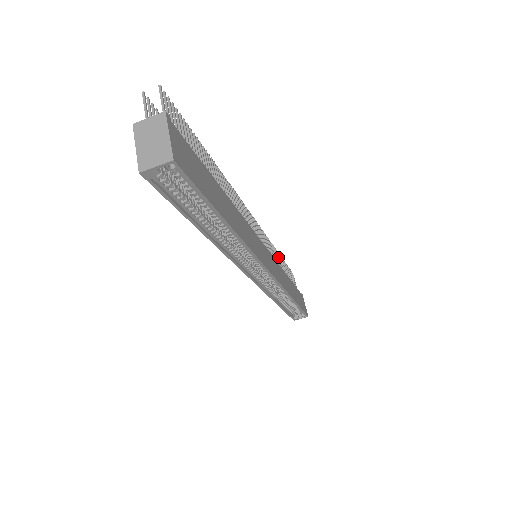
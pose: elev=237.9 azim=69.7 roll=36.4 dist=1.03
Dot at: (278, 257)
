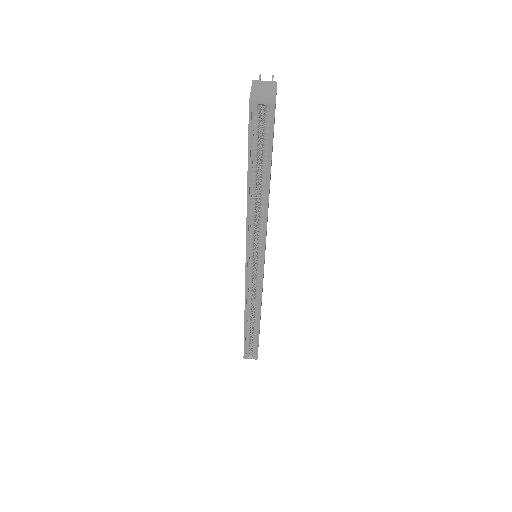
Dot at: occluded
